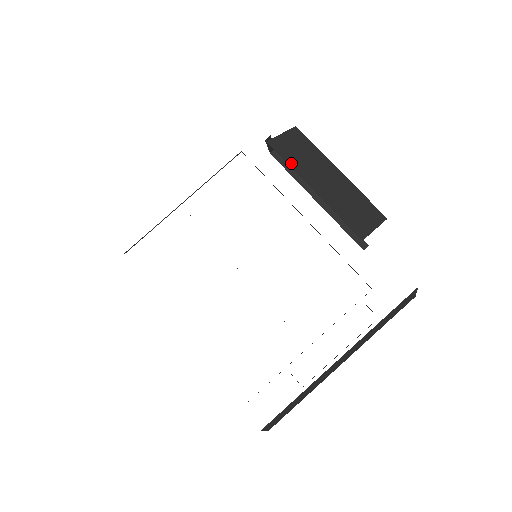
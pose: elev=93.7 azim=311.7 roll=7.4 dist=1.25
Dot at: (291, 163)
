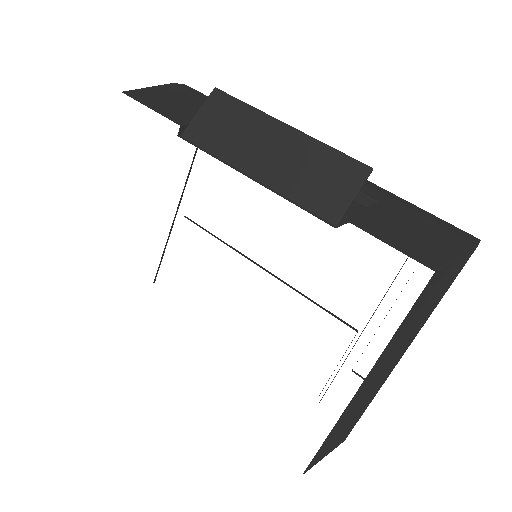
Dot at: (217, 151)
